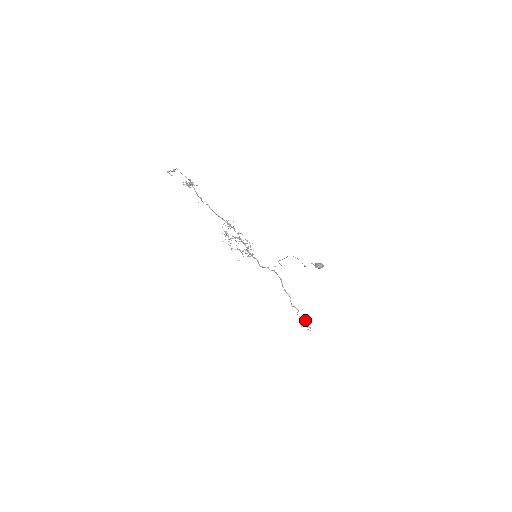
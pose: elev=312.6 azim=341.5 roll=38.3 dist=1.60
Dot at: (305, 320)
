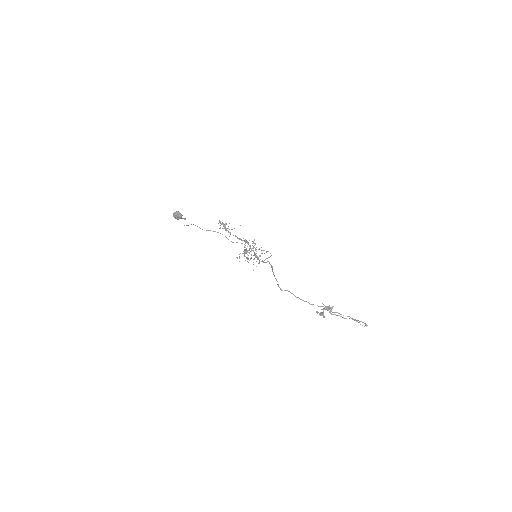
Dot at: (327, 308)
